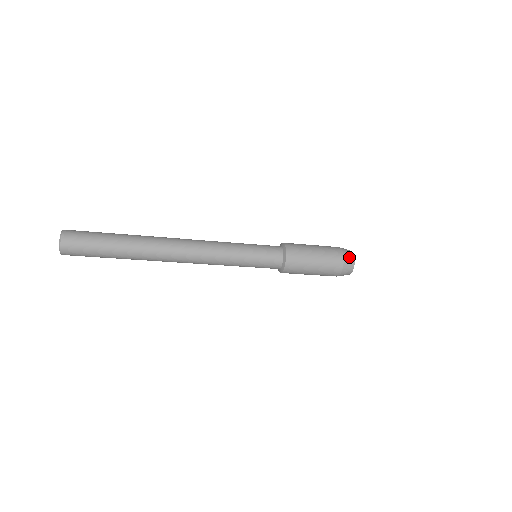
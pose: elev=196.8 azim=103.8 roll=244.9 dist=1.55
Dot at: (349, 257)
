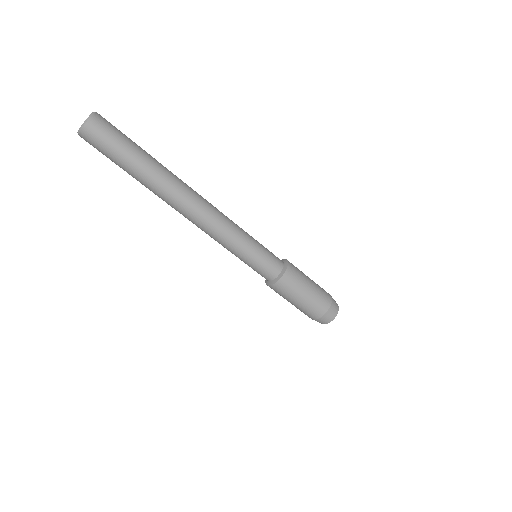
Dot at: (333, 311)
